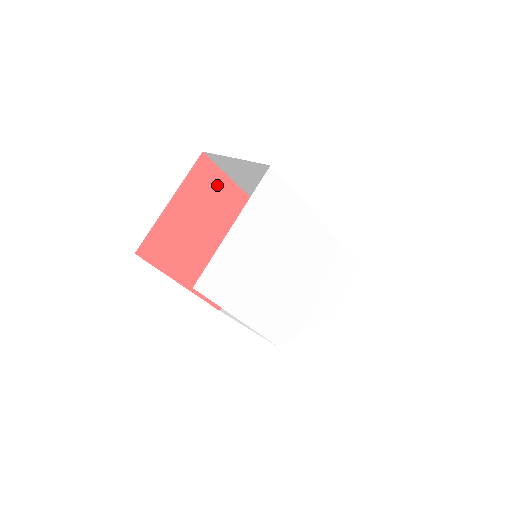
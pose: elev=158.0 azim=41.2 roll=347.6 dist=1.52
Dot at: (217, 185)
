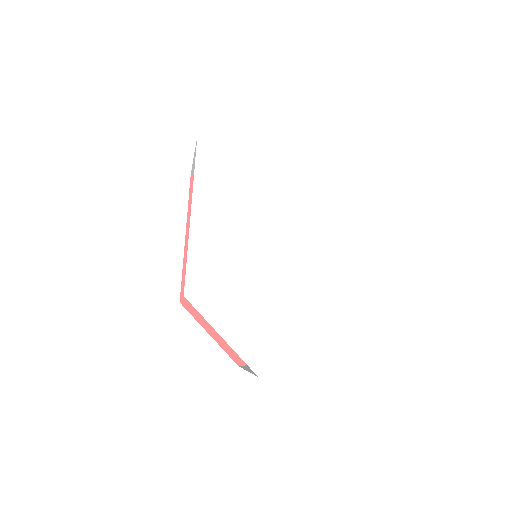
Dot at: occluded
